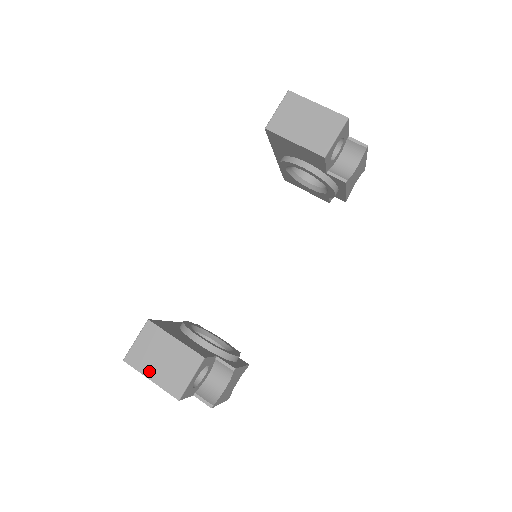
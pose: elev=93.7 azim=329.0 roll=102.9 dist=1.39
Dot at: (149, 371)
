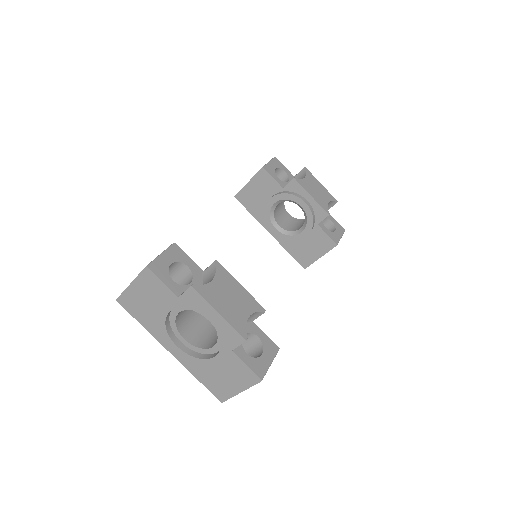
Dot at: occluded
